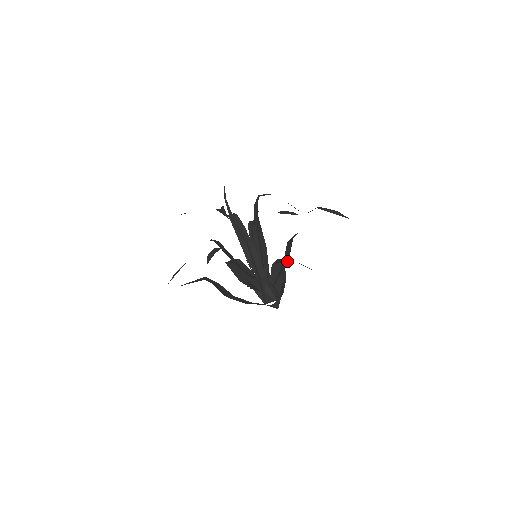
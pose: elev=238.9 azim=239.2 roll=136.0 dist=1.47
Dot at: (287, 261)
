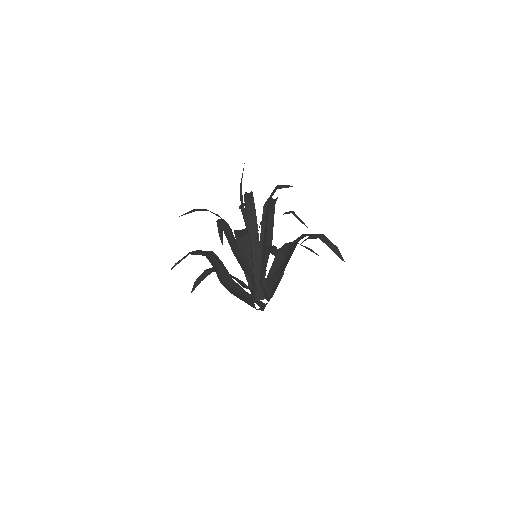
Dot at: (285, 265)
